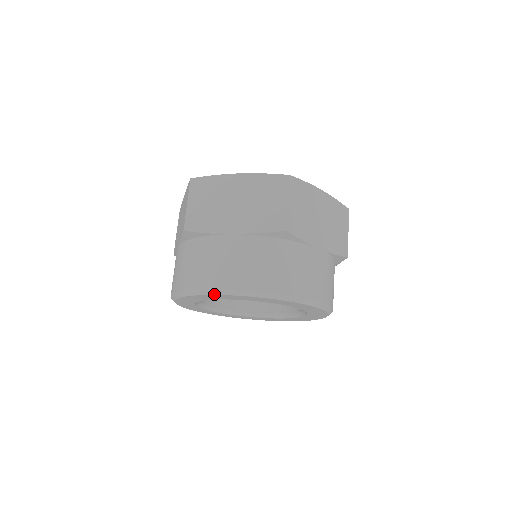
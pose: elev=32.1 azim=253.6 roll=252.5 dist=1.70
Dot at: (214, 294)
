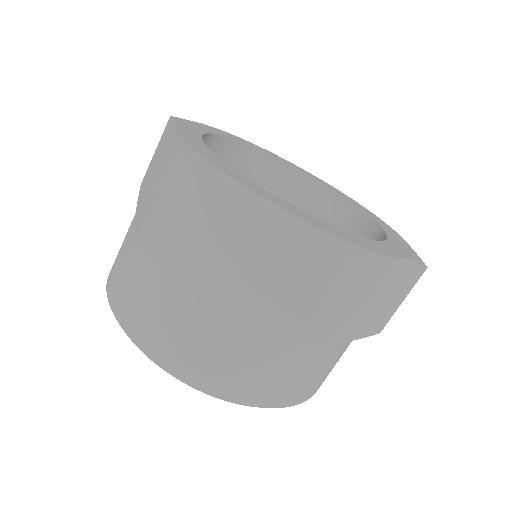
Dot at: occluded
